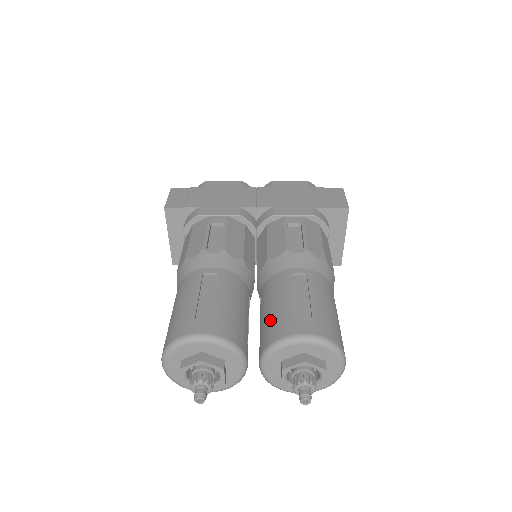
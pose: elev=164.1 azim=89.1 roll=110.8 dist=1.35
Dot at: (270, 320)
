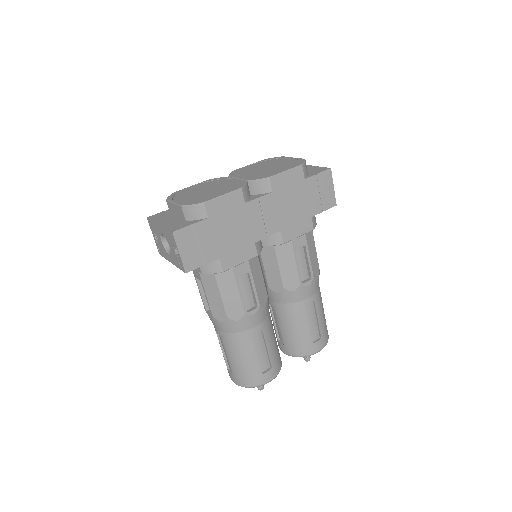
Dot at: (295, 340)
